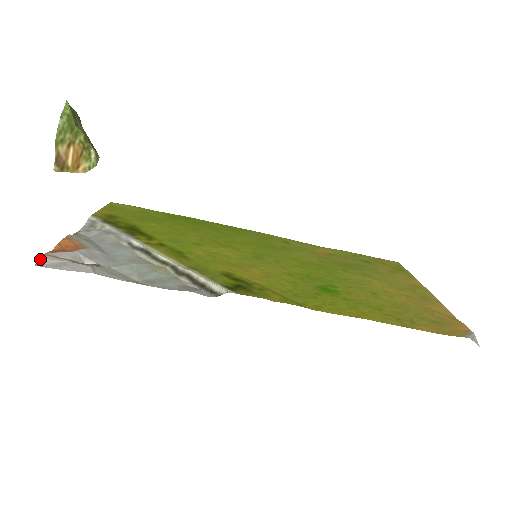
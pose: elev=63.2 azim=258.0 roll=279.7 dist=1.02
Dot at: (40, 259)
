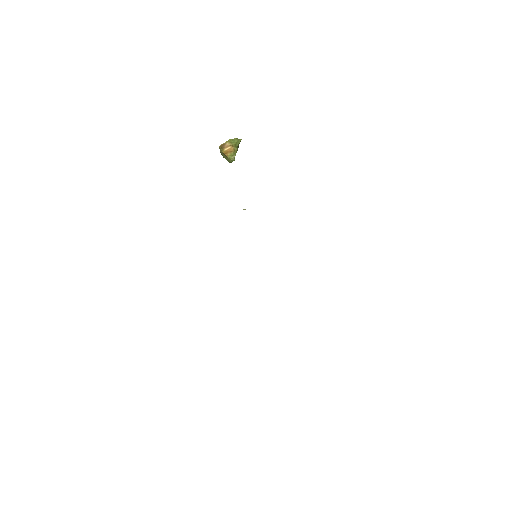
Dot at: occluded
